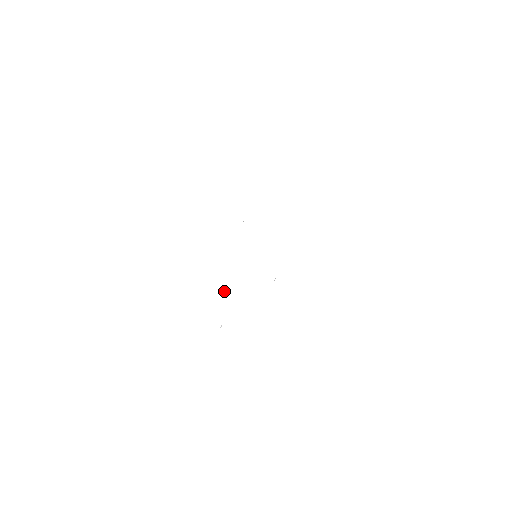
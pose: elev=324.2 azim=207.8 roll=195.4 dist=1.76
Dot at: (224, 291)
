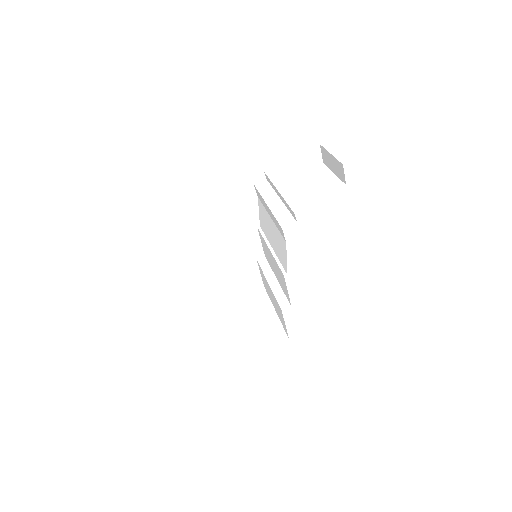
Dot at: (225, 285)
